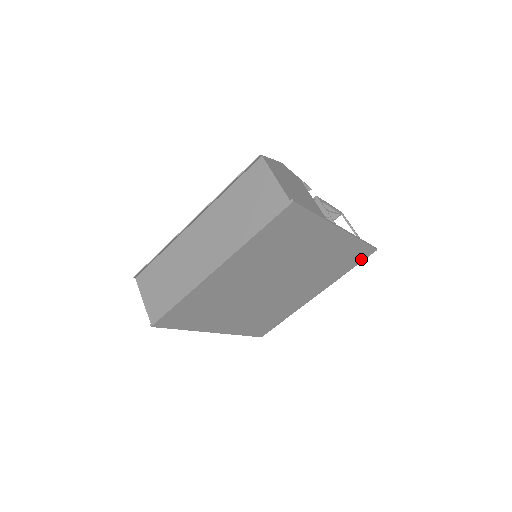
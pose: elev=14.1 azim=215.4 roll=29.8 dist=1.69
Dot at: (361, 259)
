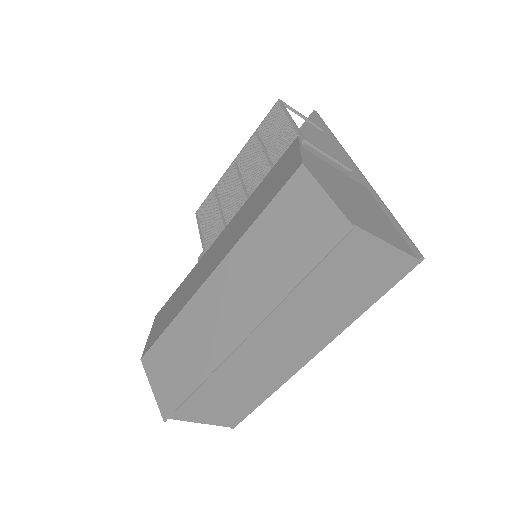
Dot at: occluded
